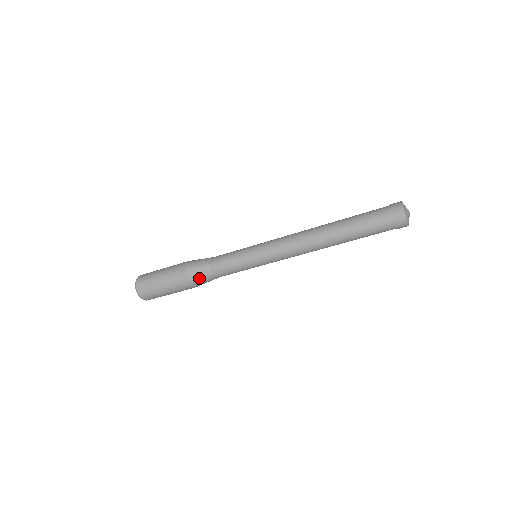
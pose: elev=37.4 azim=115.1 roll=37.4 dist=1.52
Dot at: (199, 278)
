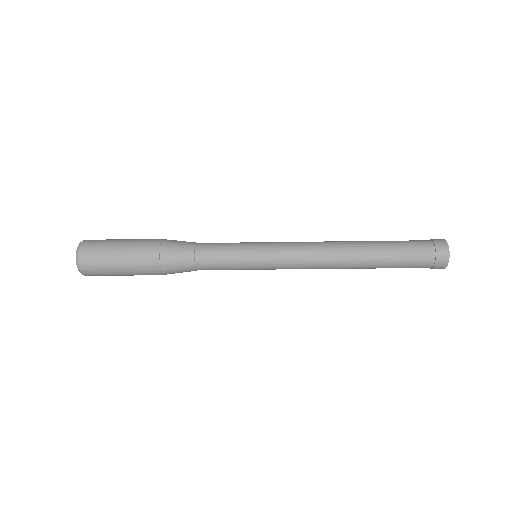
Dot at: (176, 270)
